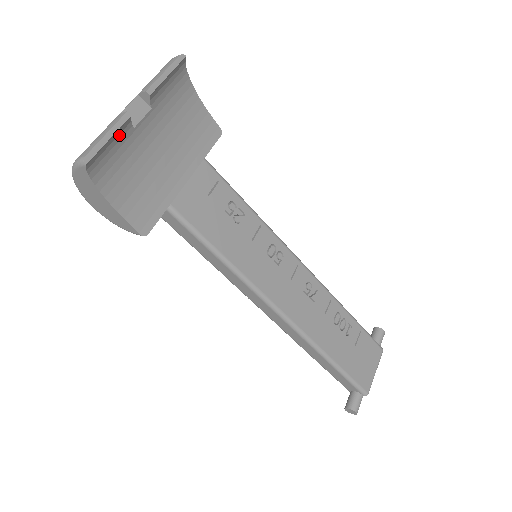
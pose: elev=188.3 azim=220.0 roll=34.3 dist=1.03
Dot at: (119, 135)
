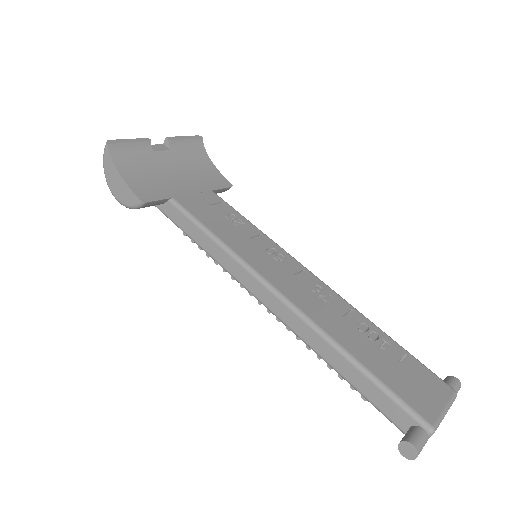
Dot at: (140, 147)
